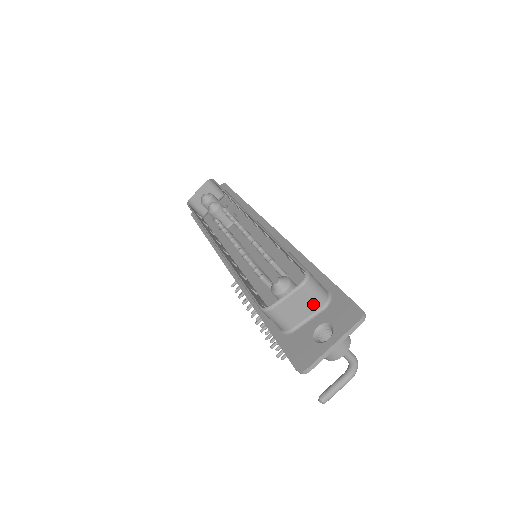
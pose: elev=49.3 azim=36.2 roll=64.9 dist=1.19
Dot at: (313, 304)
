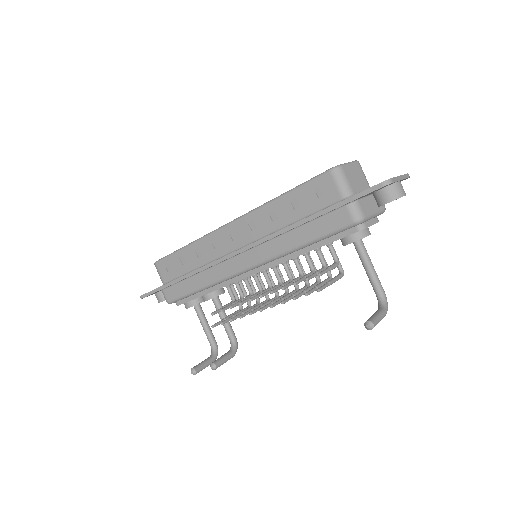
Dot at: (364, 181)
